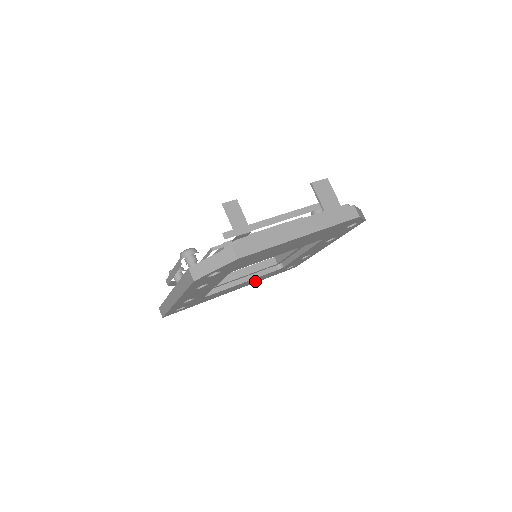
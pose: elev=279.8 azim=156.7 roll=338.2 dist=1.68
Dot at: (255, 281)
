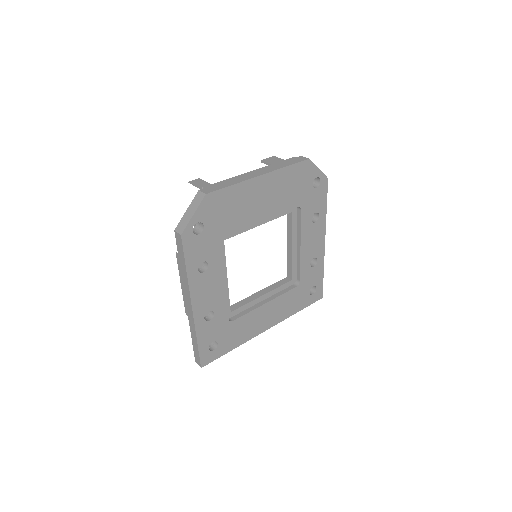
Dot at: (283, 313)
